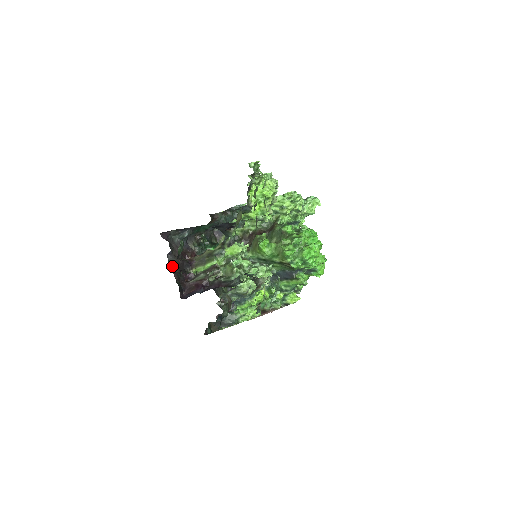
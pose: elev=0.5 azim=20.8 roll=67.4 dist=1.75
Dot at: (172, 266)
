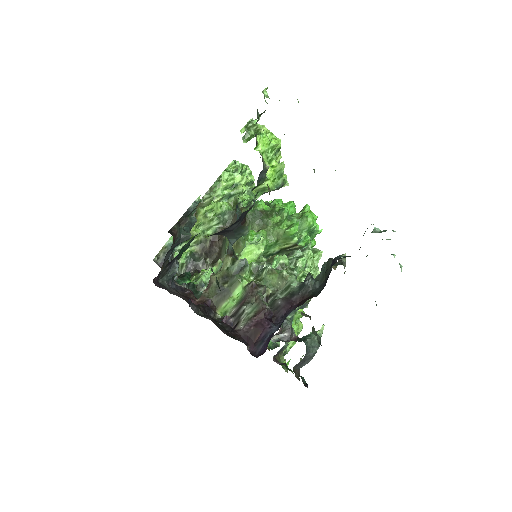
Dot at: (208, 318)
